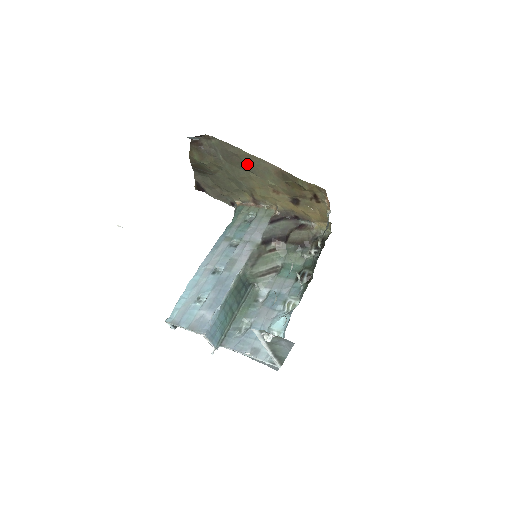
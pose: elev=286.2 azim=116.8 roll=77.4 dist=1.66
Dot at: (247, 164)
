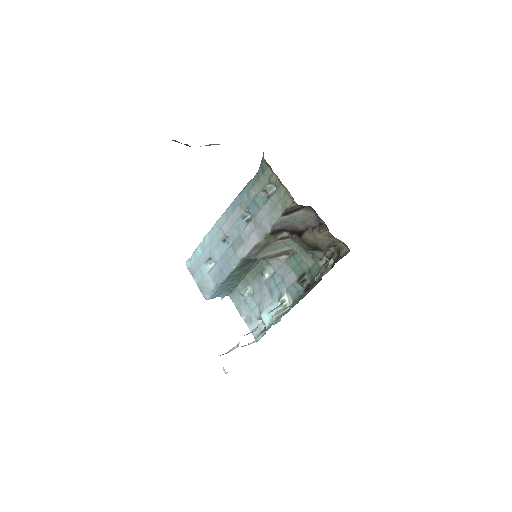
Dot at: occluded
